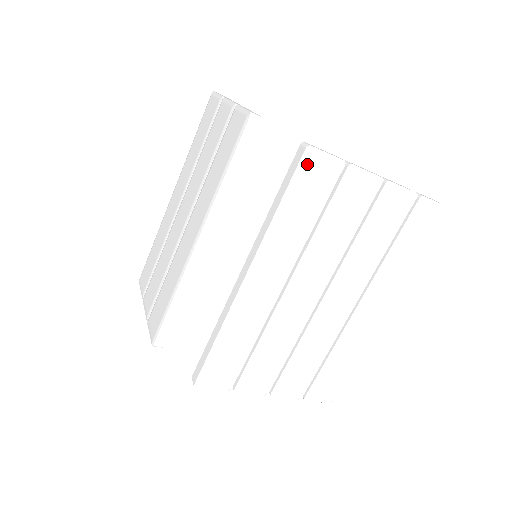
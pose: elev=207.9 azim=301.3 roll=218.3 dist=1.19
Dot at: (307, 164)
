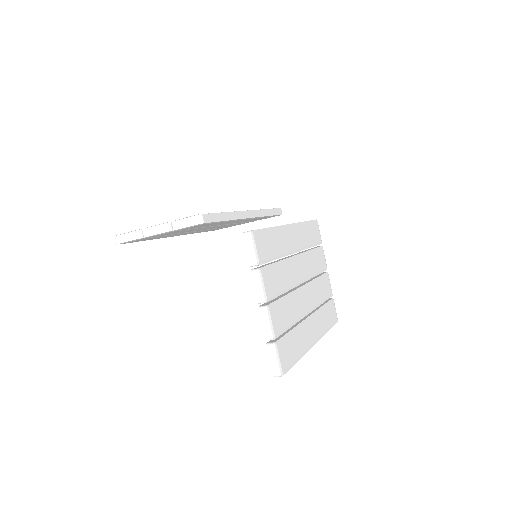
Dot at: (316, 224)
